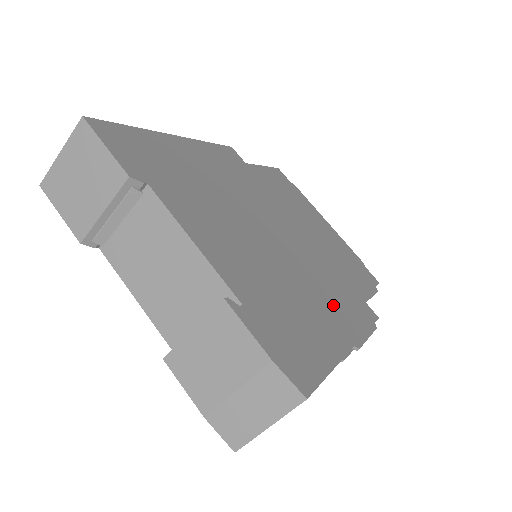
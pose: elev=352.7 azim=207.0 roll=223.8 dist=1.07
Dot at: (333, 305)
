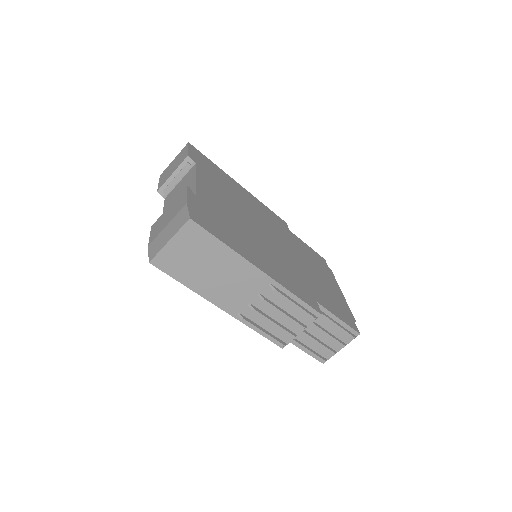
Dot at: (275, 267)
